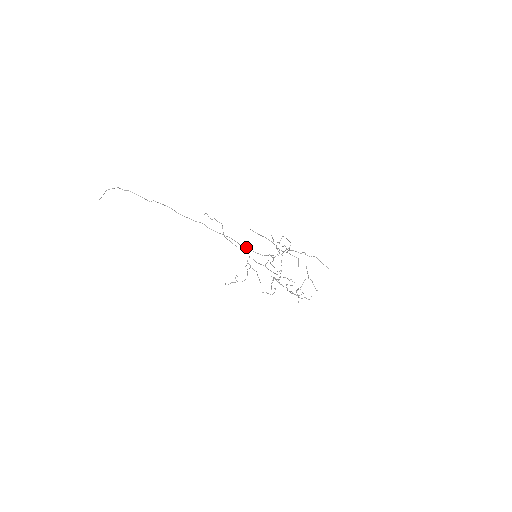
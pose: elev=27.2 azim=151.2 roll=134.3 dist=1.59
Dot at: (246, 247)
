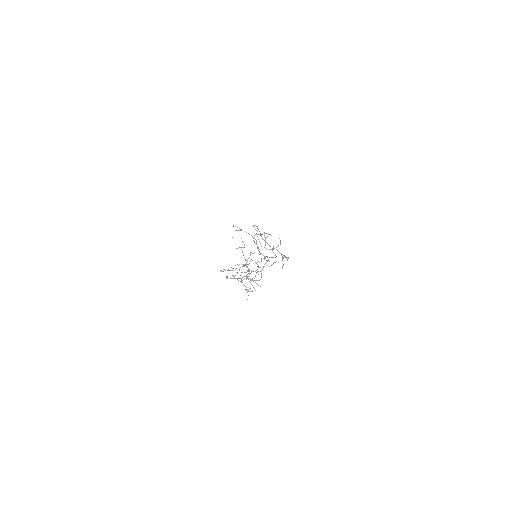
Dot at: occluded
